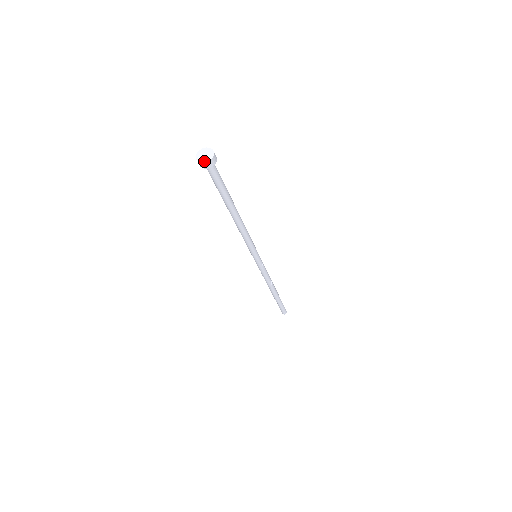
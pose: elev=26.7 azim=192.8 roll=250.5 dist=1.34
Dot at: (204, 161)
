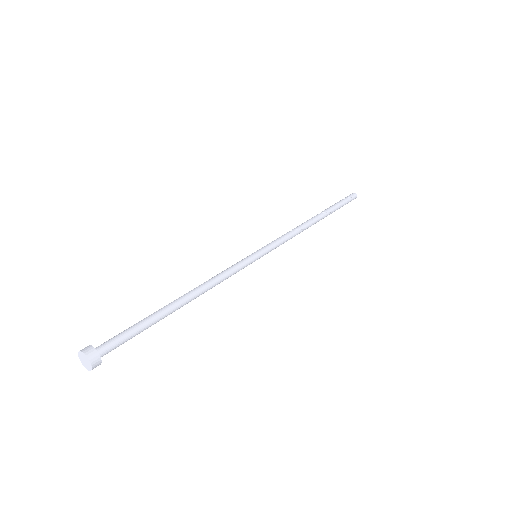
Dot at: (88, 369)
